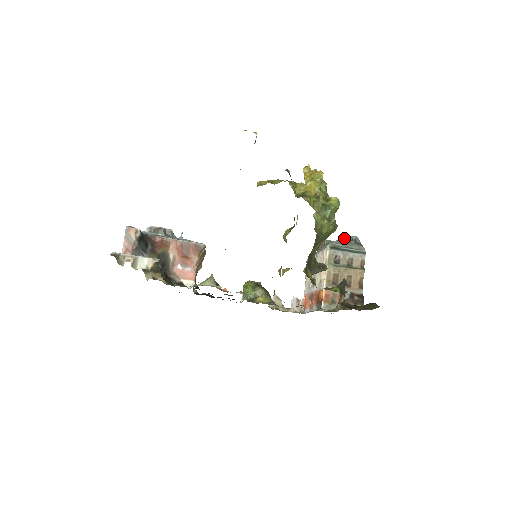
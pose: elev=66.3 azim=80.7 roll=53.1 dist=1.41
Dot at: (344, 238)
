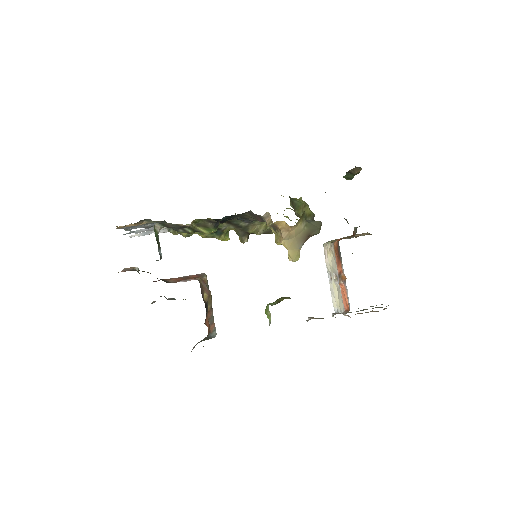
Dot at: occluded
